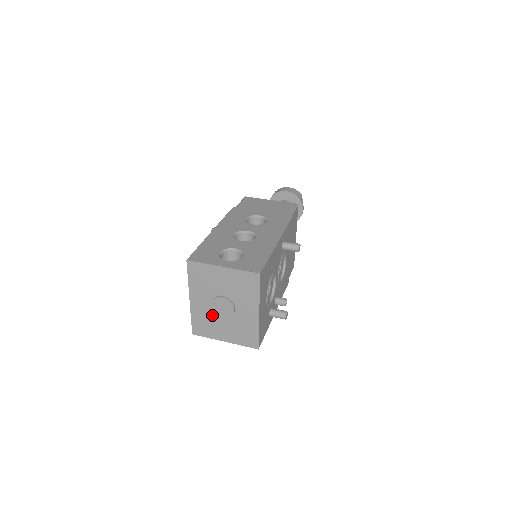
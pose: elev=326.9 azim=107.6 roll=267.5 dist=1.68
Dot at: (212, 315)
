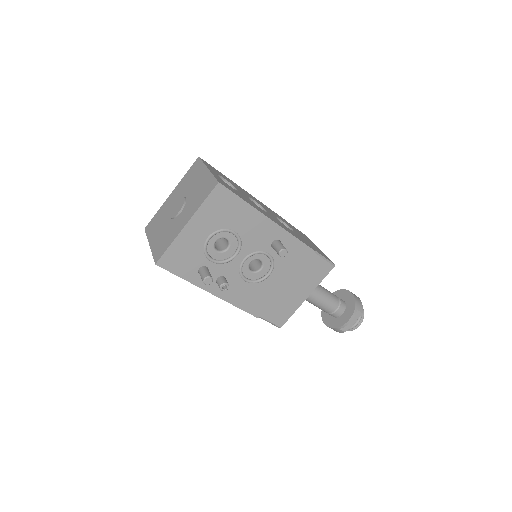
Dot at: (167, 214)
